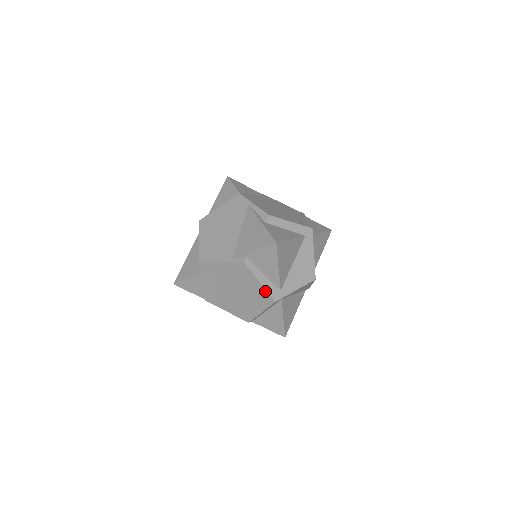
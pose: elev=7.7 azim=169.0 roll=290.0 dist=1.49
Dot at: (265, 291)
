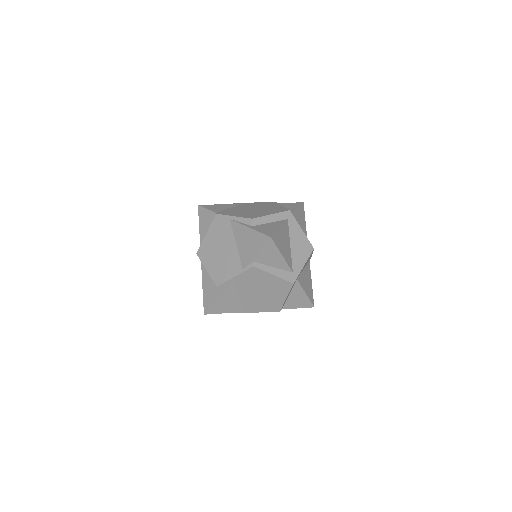
Dot at: (281, 280)
